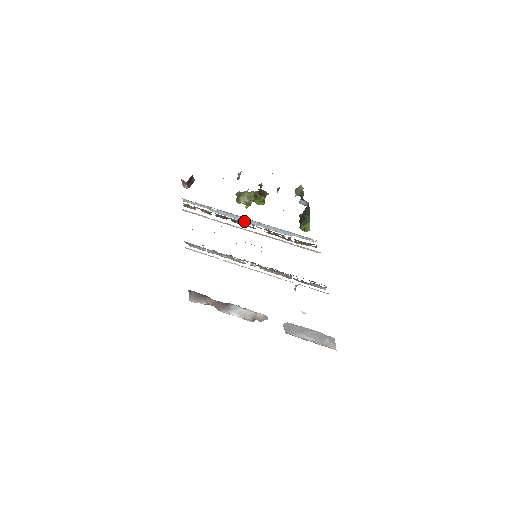
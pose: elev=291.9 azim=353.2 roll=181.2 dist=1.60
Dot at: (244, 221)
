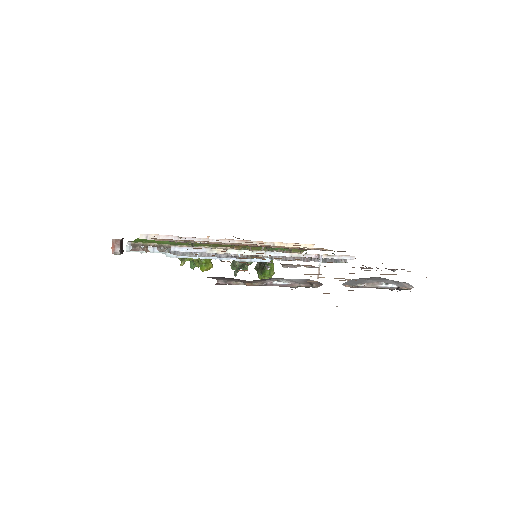
Dot at: (211, 258)
